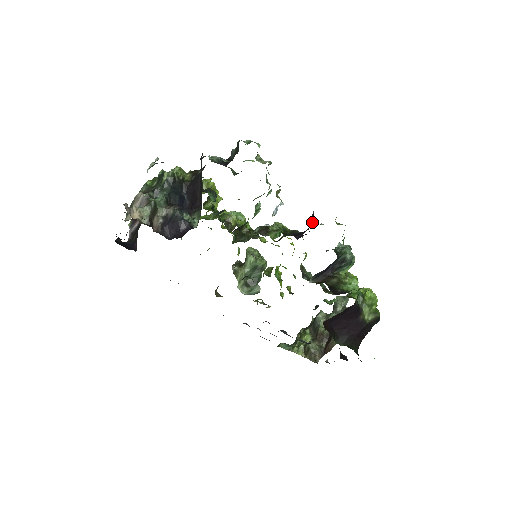
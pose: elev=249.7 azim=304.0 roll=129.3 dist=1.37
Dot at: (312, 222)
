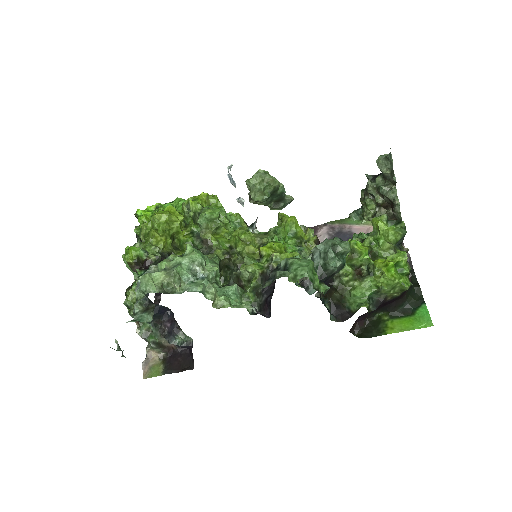
Dot at: occluded
